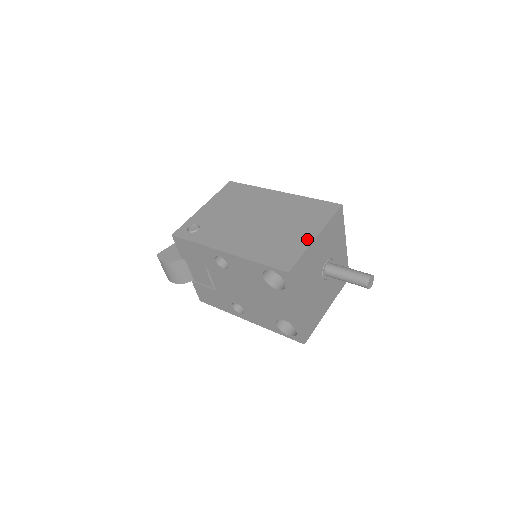
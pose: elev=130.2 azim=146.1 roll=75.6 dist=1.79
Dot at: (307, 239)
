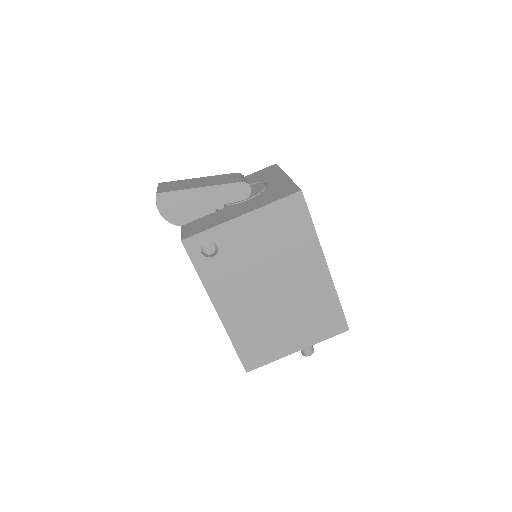
Dot at: (289, 349)
